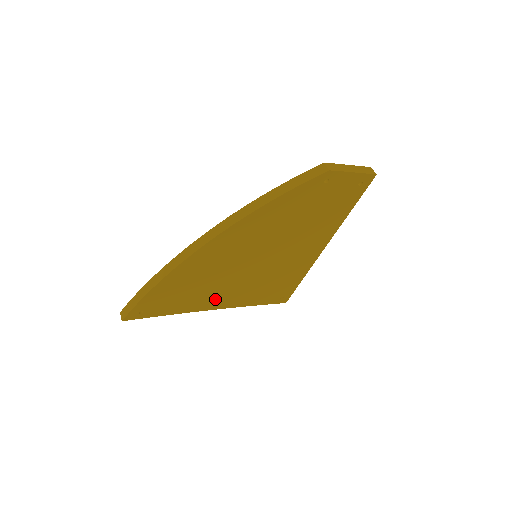
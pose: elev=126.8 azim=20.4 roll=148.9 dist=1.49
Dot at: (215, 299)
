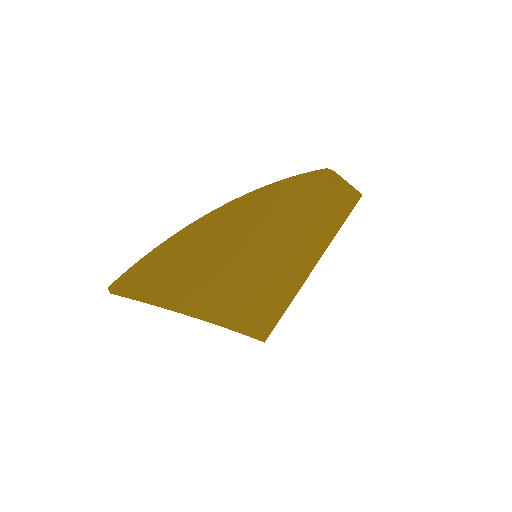
Dot at: (207, 302)
